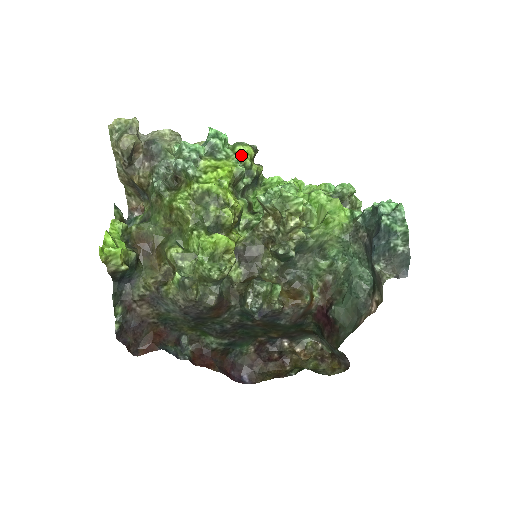
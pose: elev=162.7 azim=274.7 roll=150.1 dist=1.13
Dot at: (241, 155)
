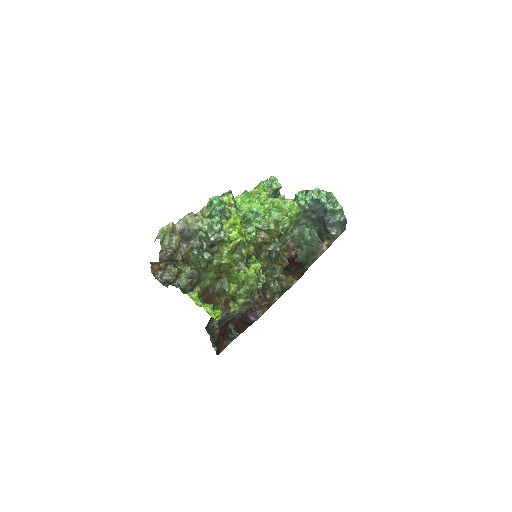
Dot at: (230, 203)
